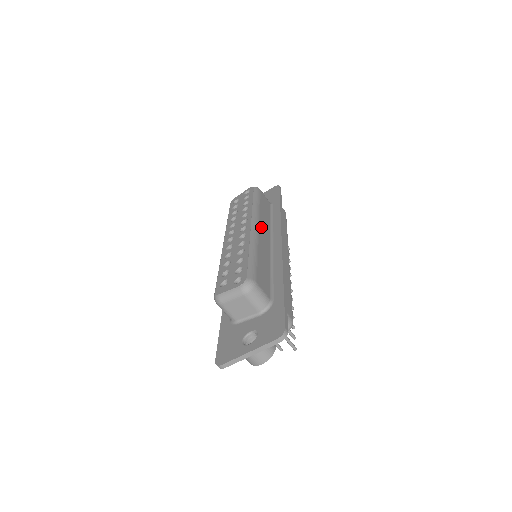
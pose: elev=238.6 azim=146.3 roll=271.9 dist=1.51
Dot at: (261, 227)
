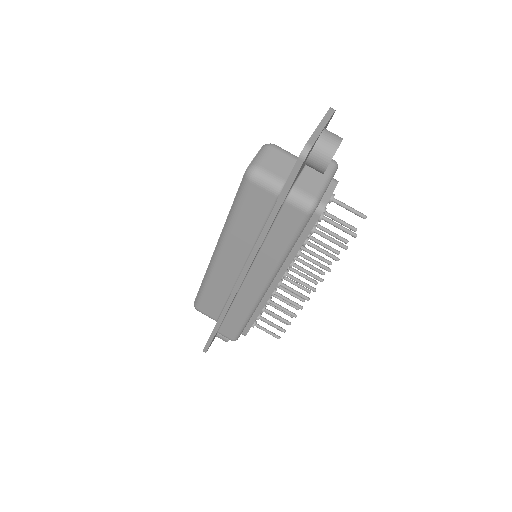
Dot at: occluded
